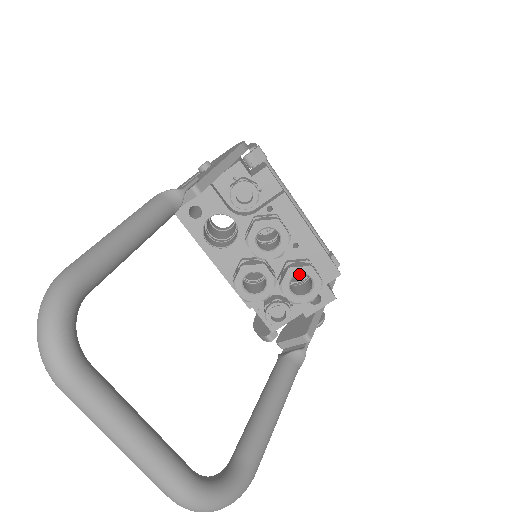
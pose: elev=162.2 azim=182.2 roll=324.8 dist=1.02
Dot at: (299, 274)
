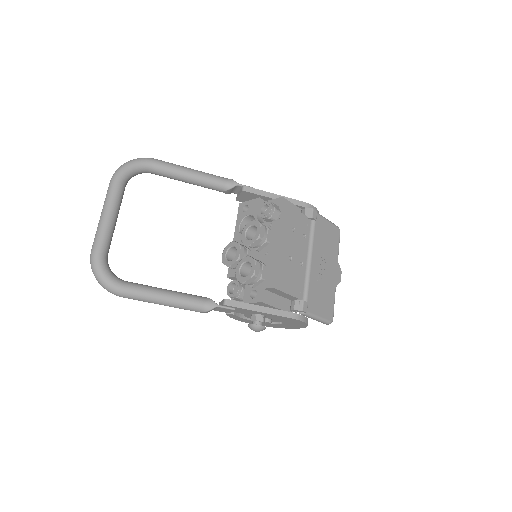
Dot at: occluded
